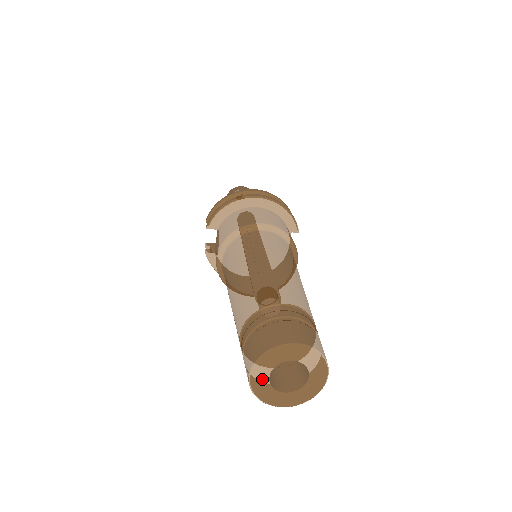
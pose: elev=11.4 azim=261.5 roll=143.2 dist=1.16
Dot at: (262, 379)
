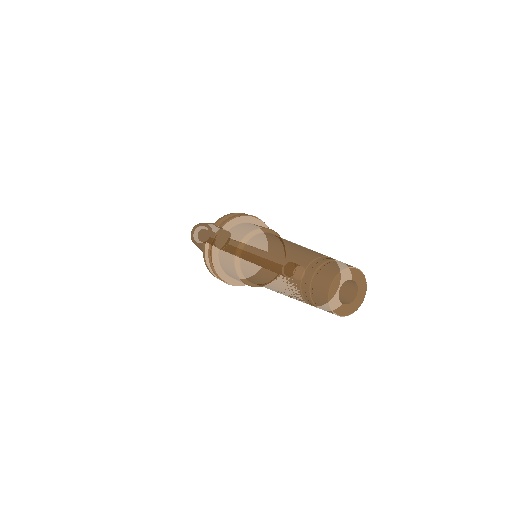
Dot at: (337, 287)
